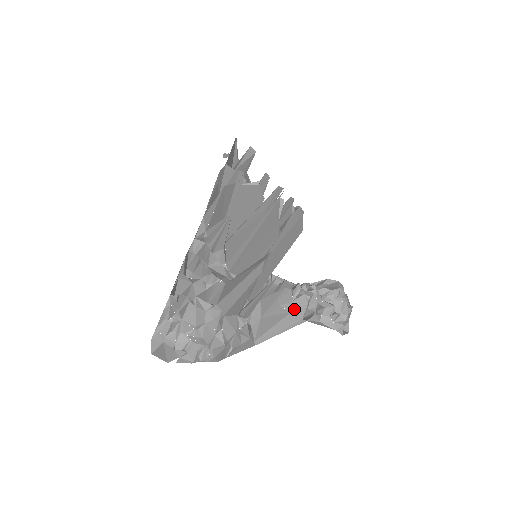
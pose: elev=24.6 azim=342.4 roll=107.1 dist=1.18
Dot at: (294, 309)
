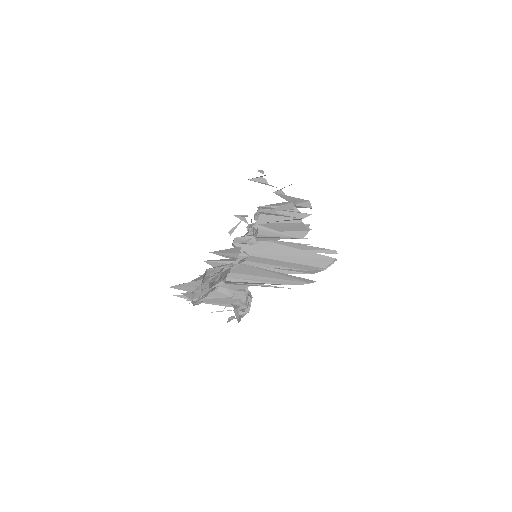
Dot at: (234, 296)
